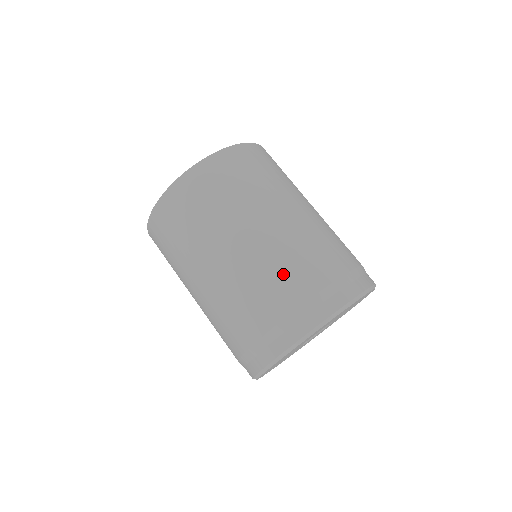
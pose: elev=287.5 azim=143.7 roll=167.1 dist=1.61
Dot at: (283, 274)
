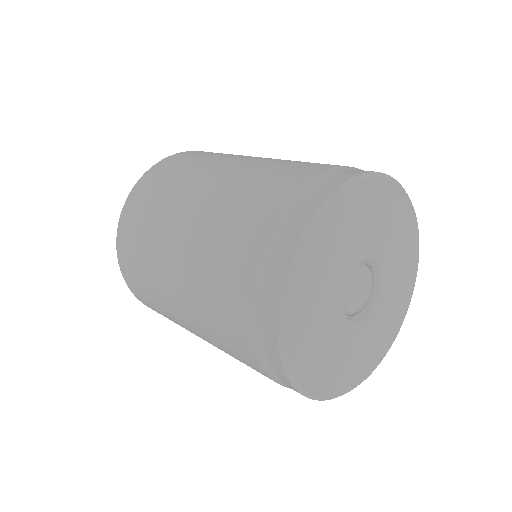
Dot at: (259, 186)
